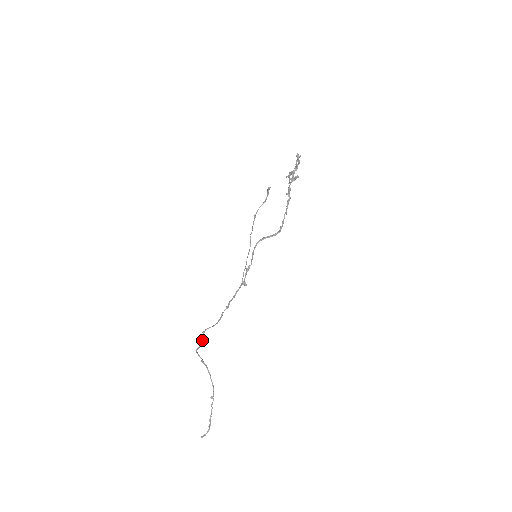
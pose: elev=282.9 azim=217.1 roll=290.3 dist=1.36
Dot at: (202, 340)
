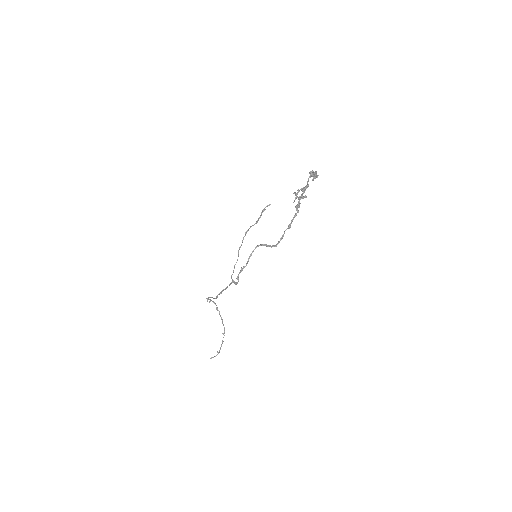
Dot at: (210, 300)
